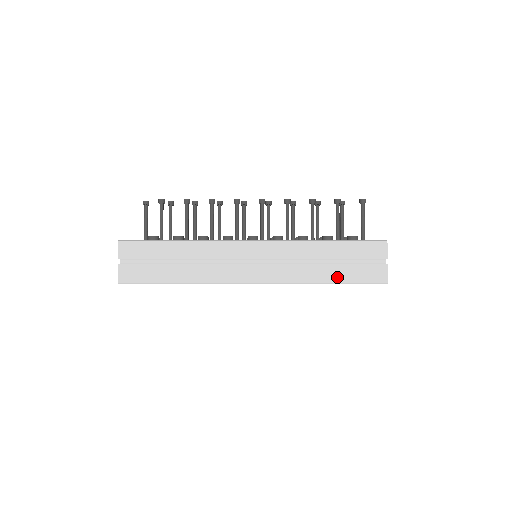
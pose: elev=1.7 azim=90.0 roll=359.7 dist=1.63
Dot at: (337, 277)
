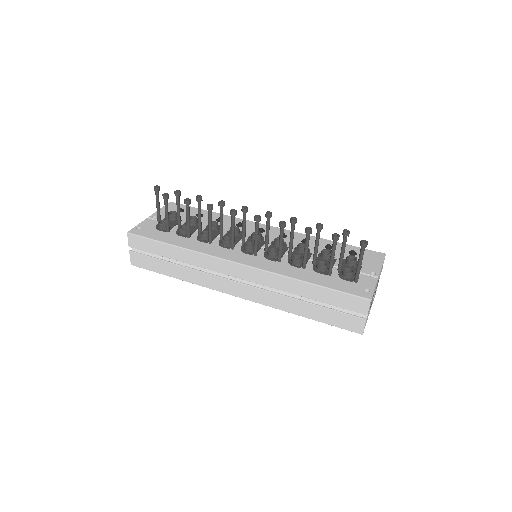
Dot at: (313, 315)
